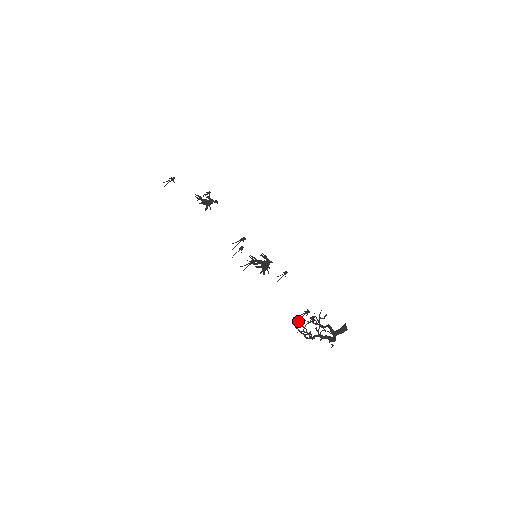
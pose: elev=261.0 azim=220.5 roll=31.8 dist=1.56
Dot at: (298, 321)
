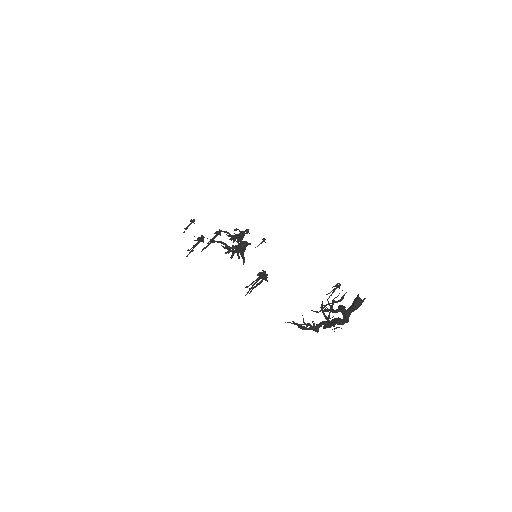
Dot at: (249, 289)
